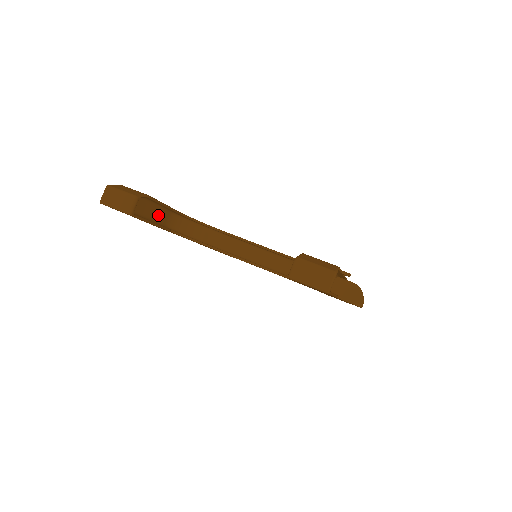
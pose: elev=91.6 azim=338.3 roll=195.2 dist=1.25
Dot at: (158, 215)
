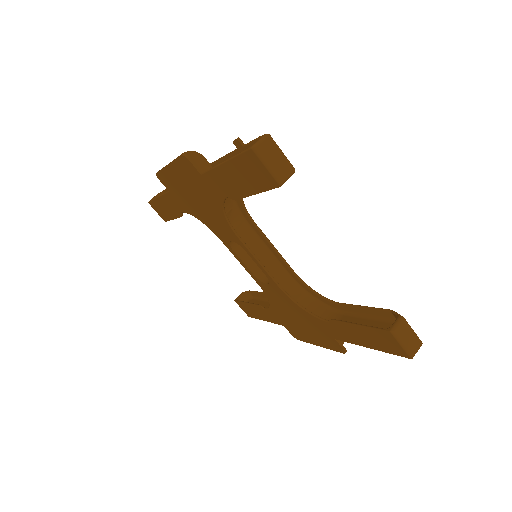
Dot at: occluded
